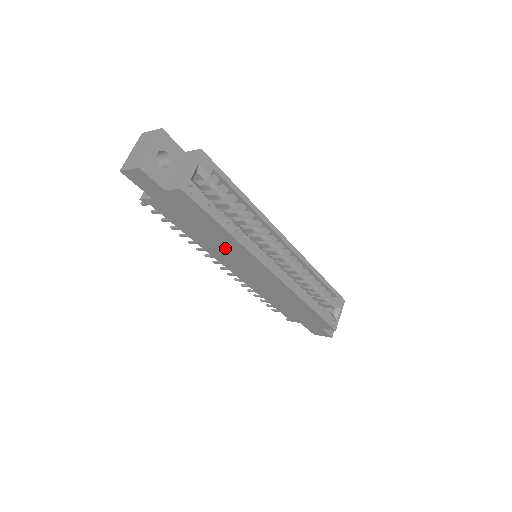
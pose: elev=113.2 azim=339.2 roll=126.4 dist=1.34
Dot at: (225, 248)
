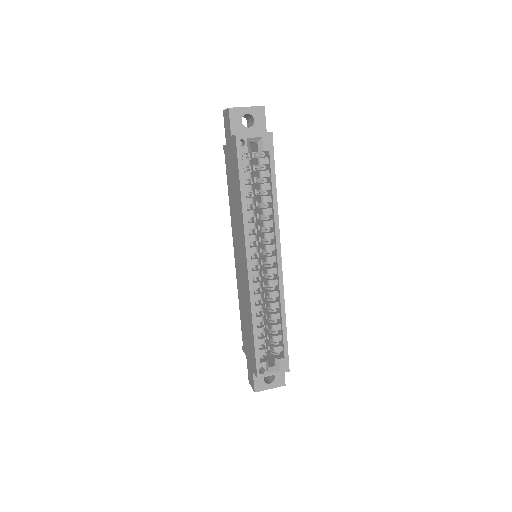
Dot at: (237, 218)
